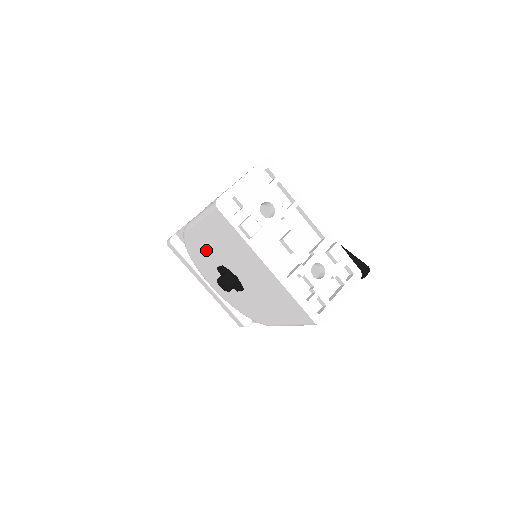
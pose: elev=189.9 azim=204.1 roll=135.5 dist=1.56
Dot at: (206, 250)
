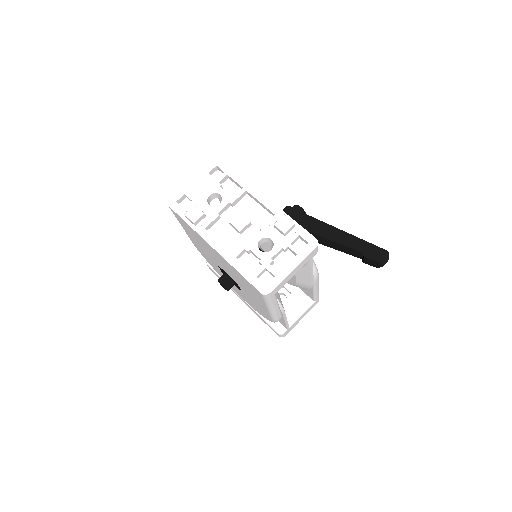
Dot at: (207, 256)
